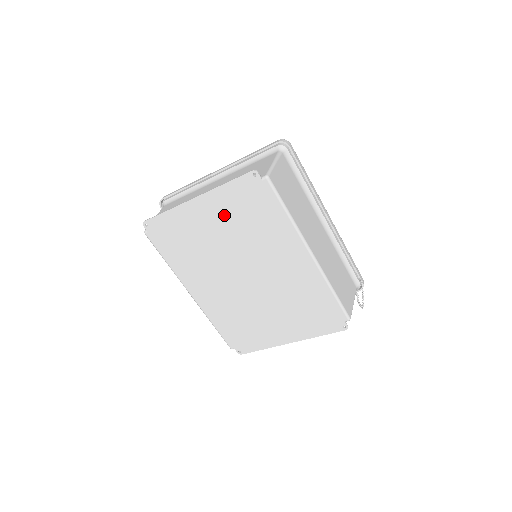
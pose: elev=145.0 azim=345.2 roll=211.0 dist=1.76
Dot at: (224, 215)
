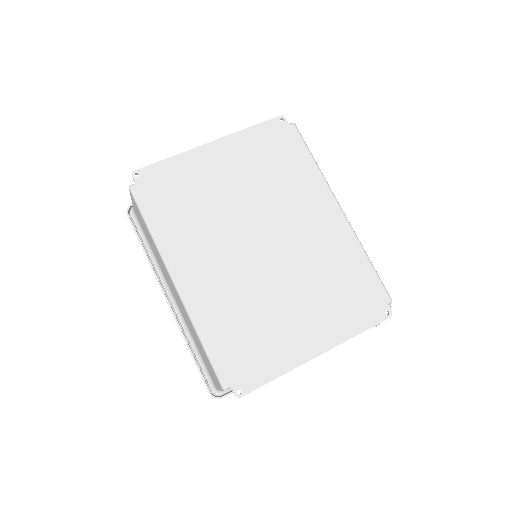
Dot at: (244, 162)
